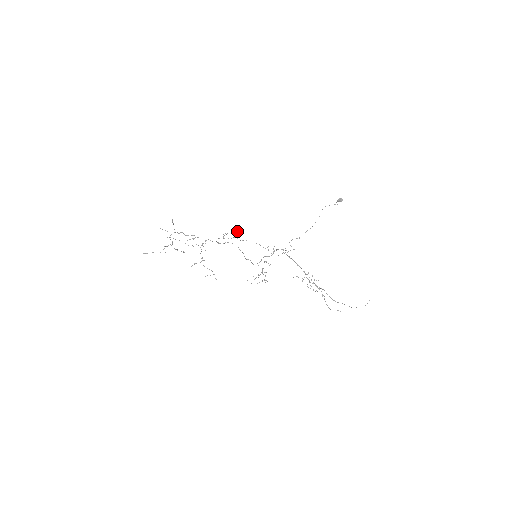
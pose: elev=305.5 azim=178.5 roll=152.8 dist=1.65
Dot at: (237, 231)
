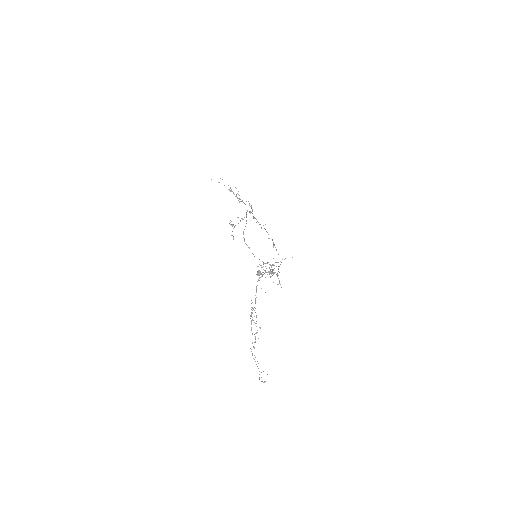
Dot at: (232, 224)
